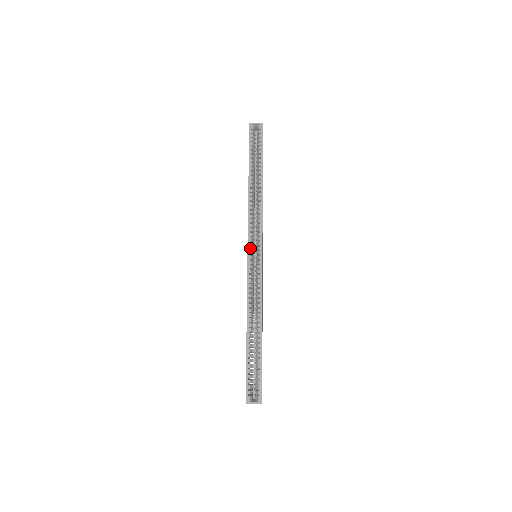
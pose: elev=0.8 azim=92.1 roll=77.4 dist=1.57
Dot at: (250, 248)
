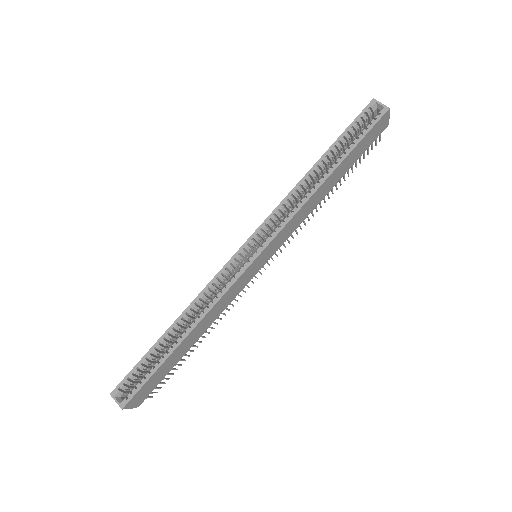
Dot at: (250, 241)
